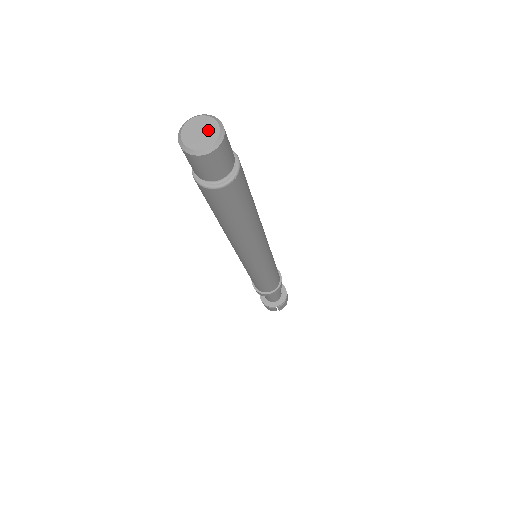
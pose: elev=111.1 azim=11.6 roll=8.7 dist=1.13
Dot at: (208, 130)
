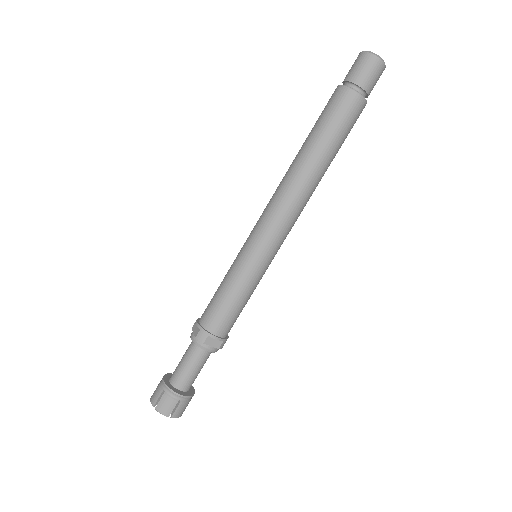
Dot at: occluded
